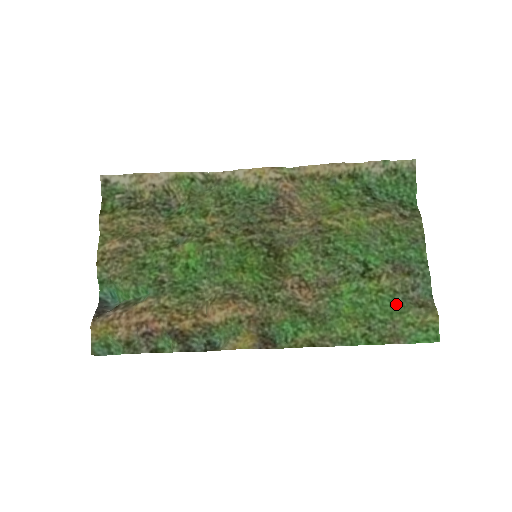
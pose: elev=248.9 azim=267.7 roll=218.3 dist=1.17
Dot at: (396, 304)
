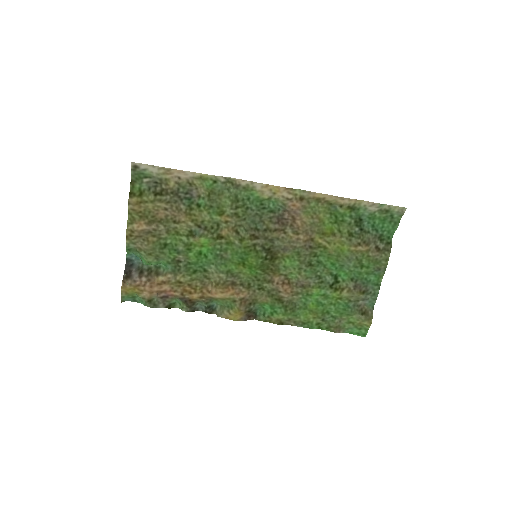
Dot at: (347, 309)
